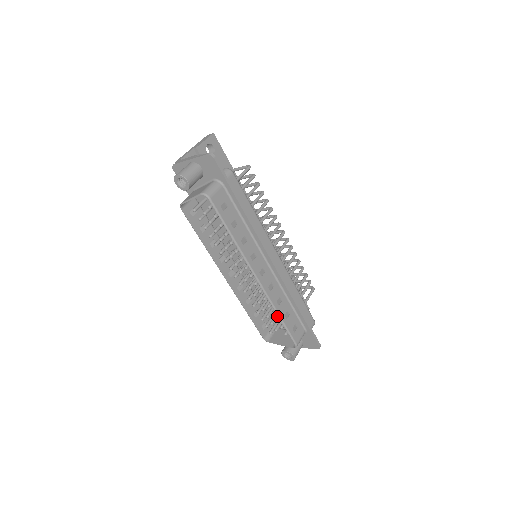
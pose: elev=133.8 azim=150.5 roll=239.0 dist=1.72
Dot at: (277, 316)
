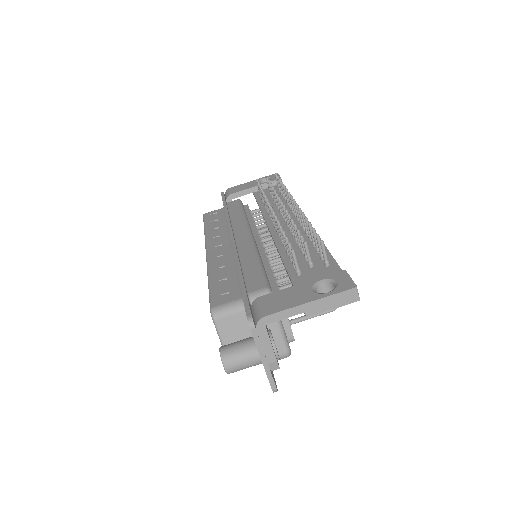
Dot at: occluded
